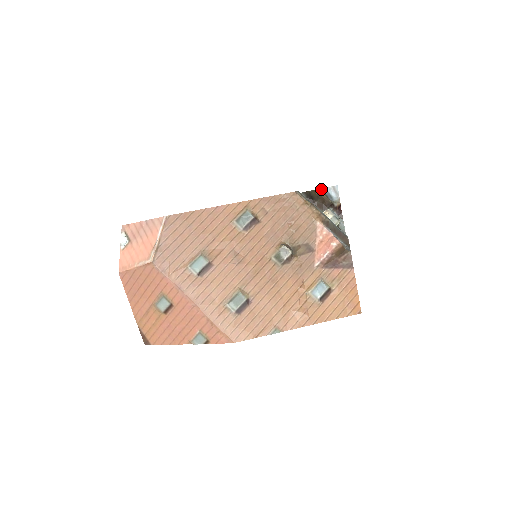
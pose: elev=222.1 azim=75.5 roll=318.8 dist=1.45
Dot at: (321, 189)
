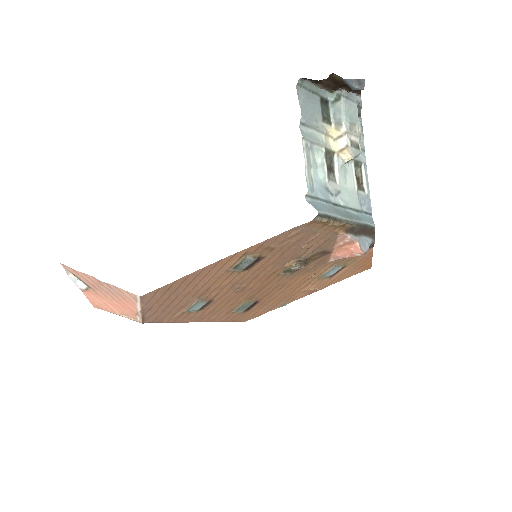
Dot at: (335, 74)
